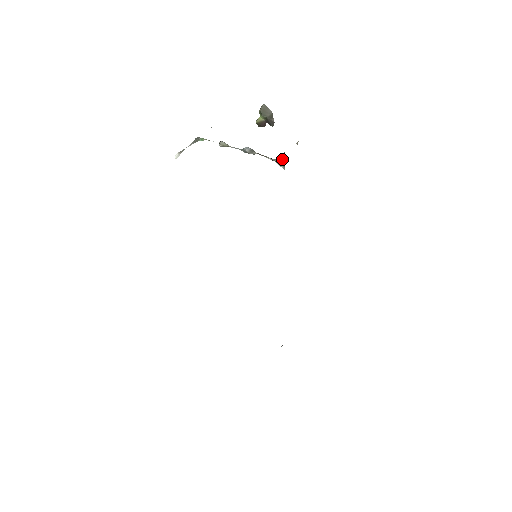
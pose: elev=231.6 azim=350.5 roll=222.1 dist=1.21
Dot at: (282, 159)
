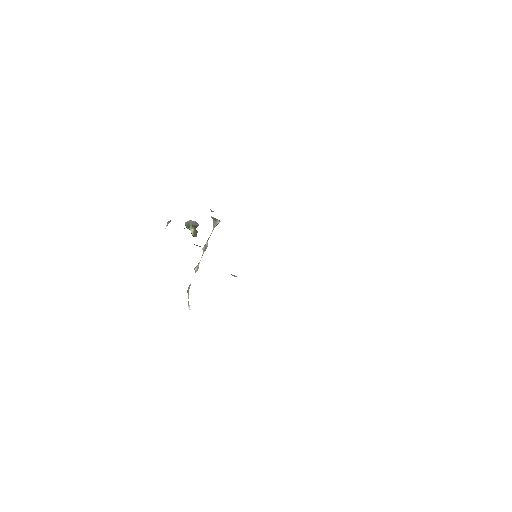
Dot at: (214, 221)
